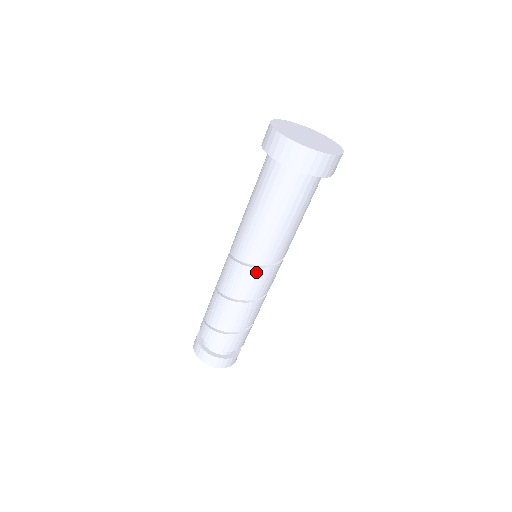
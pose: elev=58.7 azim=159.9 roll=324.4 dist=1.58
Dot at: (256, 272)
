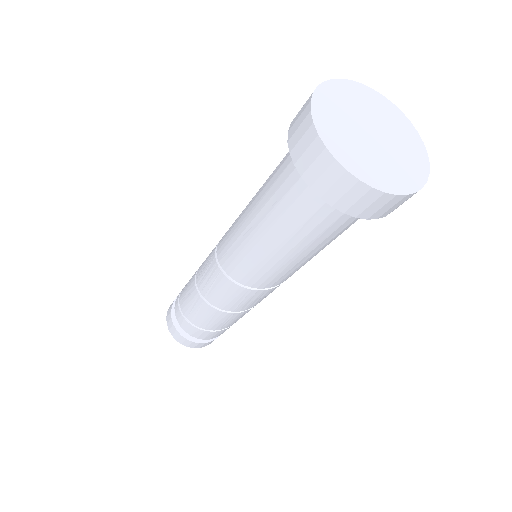
Dot at: (271, 290)
